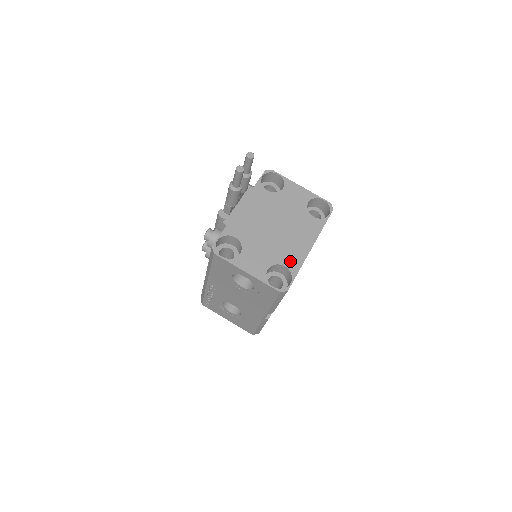
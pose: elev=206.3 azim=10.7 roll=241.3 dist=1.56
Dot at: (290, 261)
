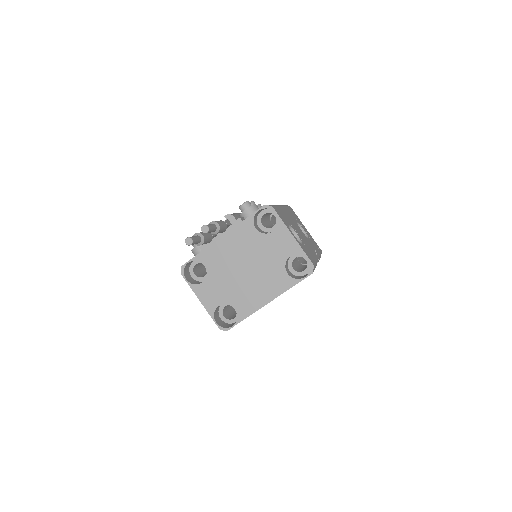
Dot at: (242, 307)
